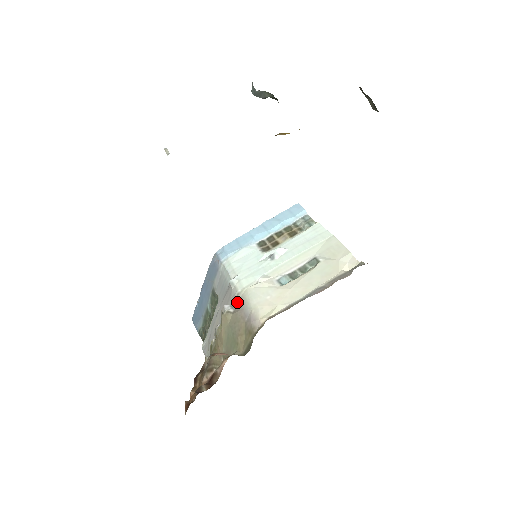
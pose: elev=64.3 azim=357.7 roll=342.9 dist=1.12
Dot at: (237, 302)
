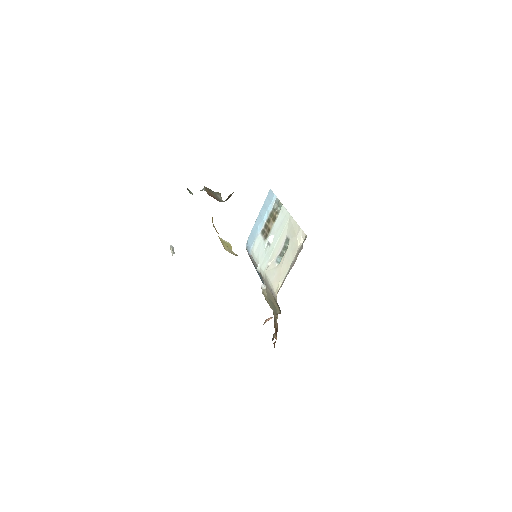
Dot at: (265, 282)
